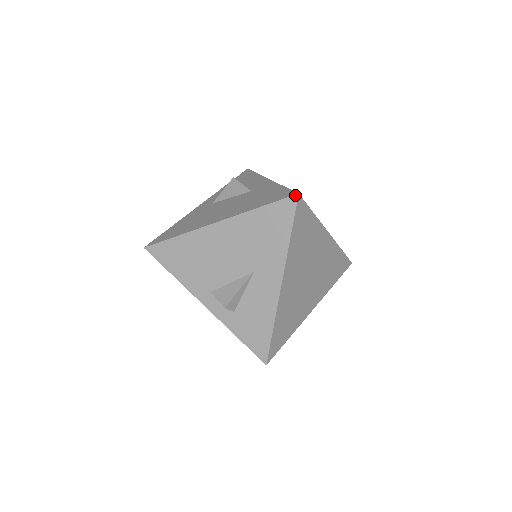
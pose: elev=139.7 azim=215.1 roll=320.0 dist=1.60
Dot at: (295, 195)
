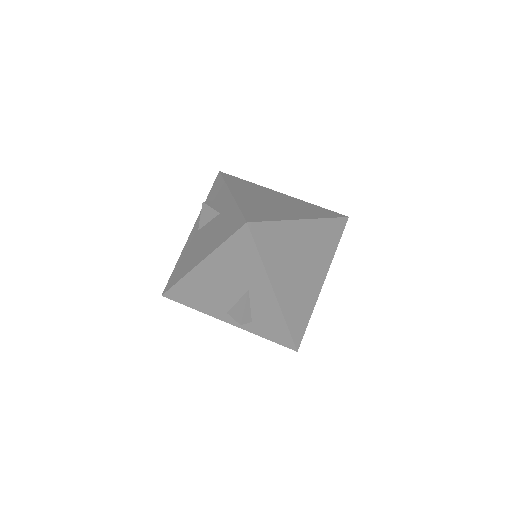
Dot at: (245, 224)
